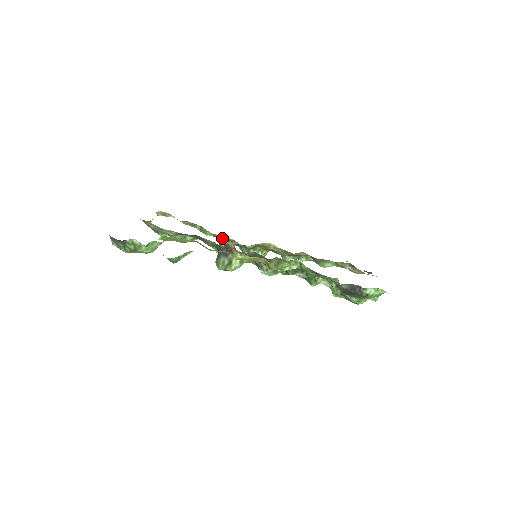
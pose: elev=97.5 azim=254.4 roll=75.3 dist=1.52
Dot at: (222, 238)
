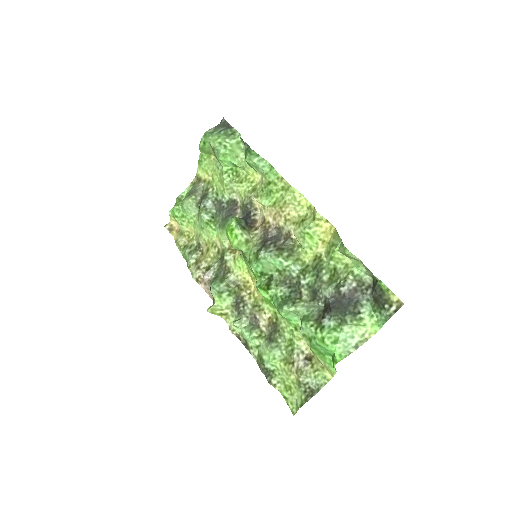
Dot at: (209, 260)
